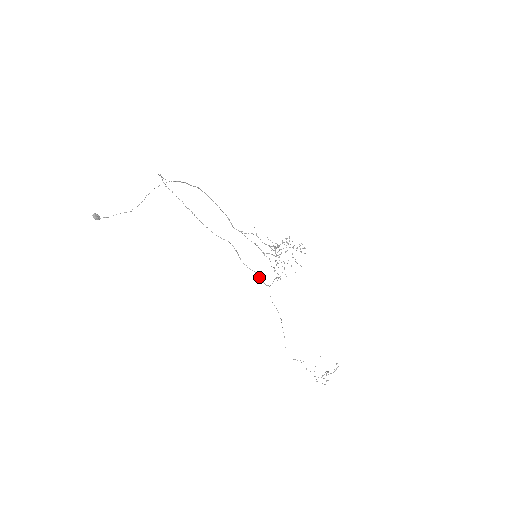
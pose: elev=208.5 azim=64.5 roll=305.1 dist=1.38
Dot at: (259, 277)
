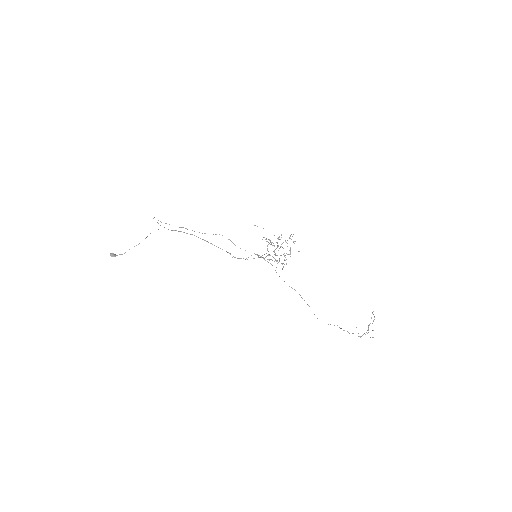
Dot at: (258, 255)
